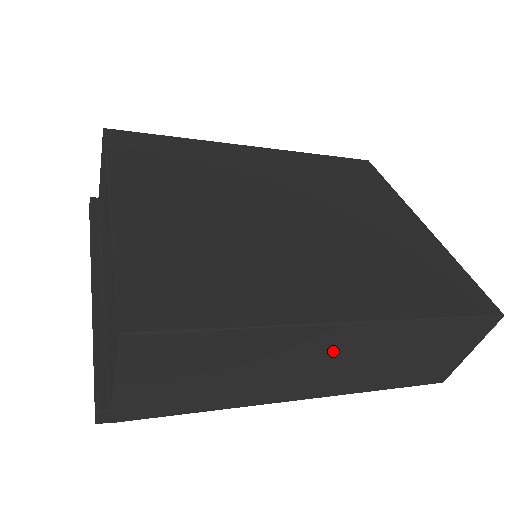
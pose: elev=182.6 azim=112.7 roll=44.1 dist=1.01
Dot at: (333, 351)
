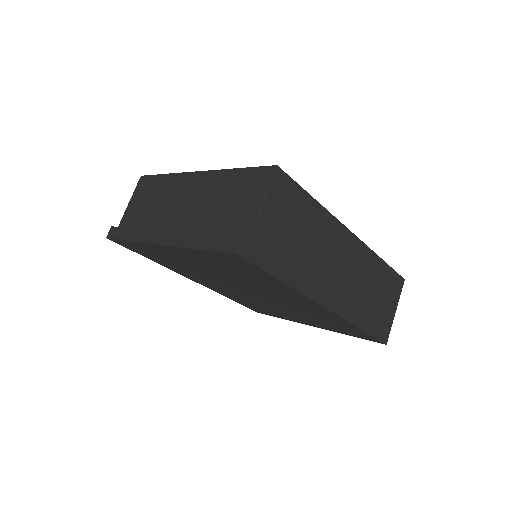
Dot at: (346, 258)
